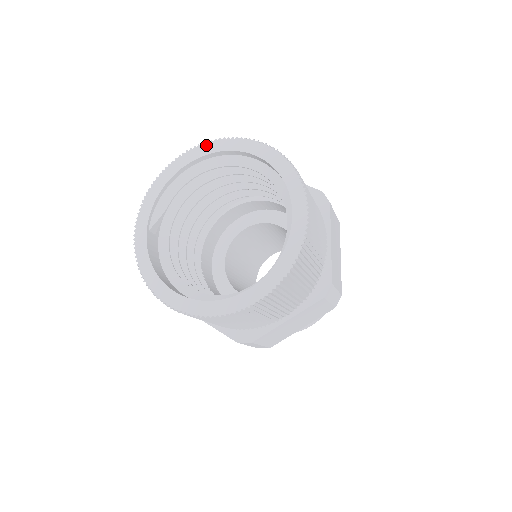
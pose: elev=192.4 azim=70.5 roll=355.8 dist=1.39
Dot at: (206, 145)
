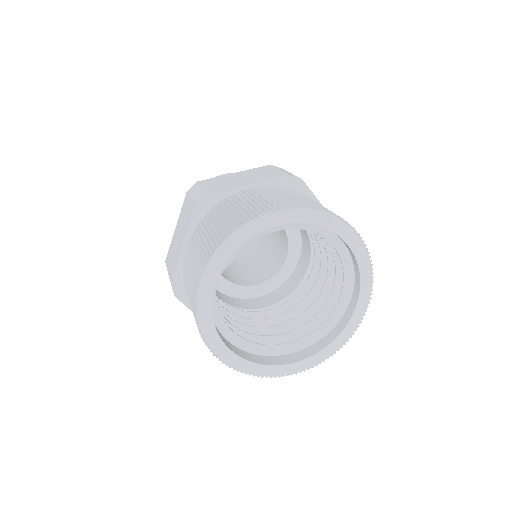
Dot at: (308, 212)
